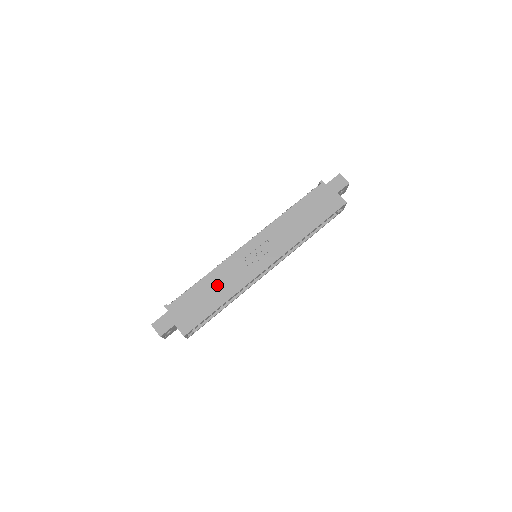
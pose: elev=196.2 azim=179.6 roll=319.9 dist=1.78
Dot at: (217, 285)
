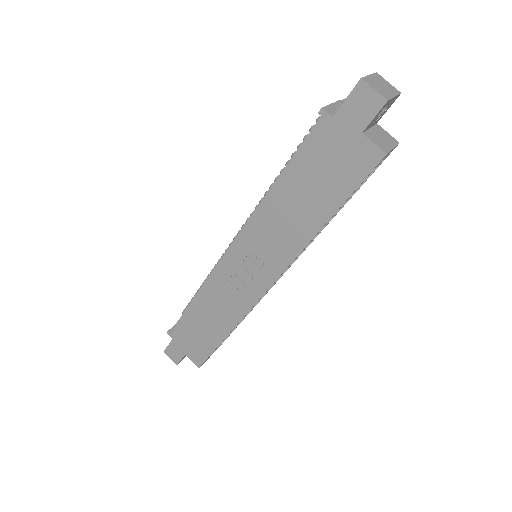
Dot at: (211, 313)
